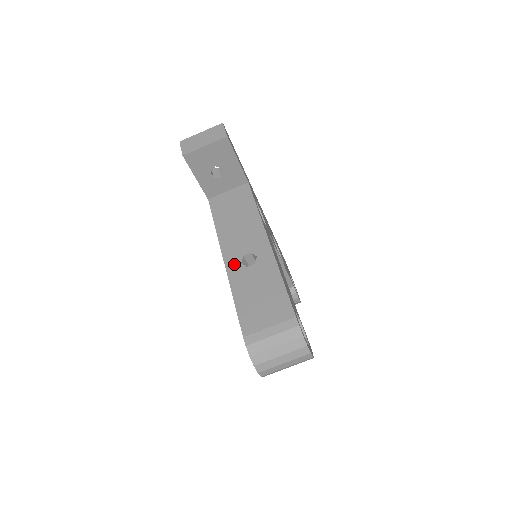
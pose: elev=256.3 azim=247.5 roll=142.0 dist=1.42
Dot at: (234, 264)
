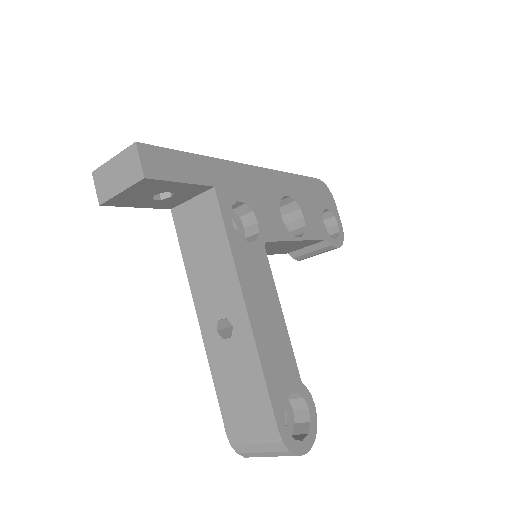
Dot at: (209, 330)
